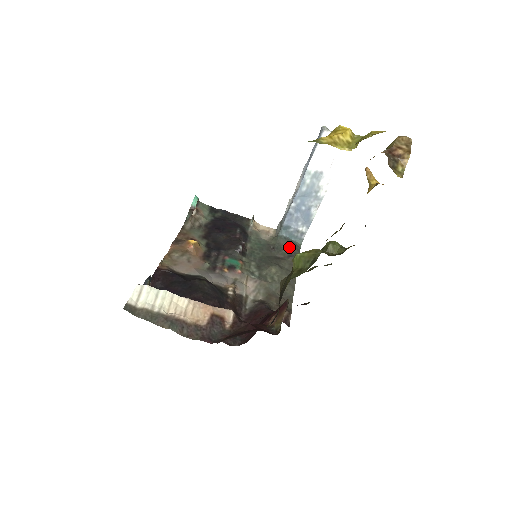
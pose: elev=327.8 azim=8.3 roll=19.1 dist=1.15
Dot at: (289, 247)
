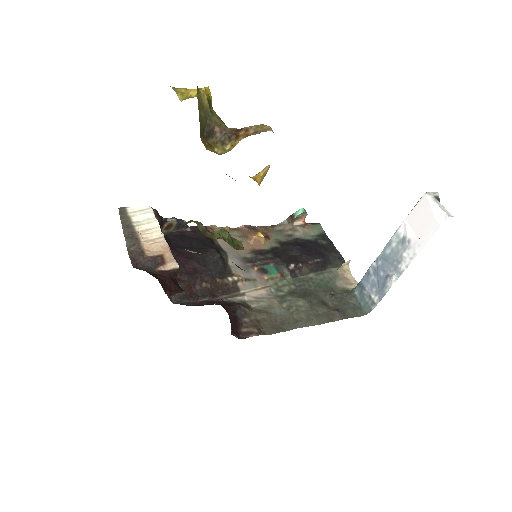
Dot at: (348, 305)
